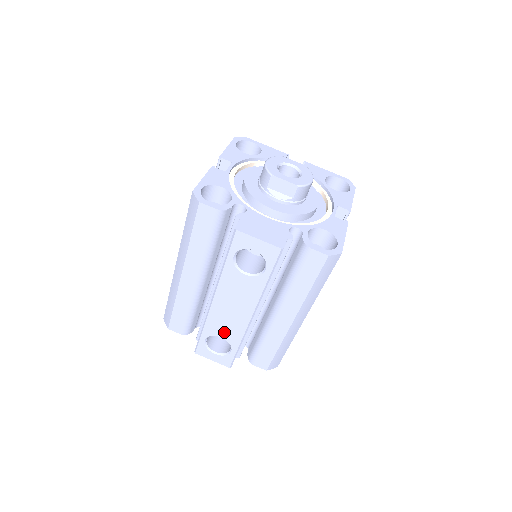
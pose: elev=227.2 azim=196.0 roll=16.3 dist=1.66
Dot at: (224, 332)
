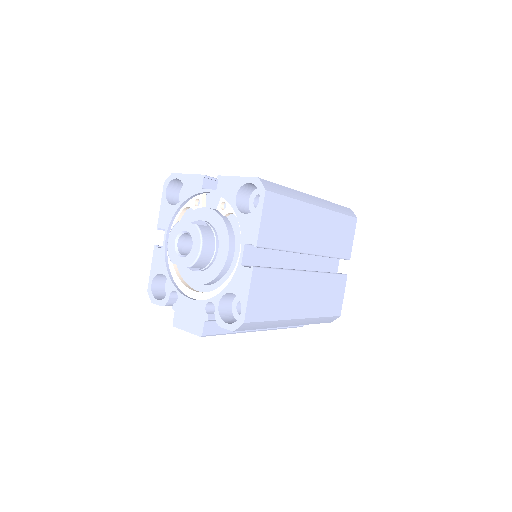
Dot at: occluded
